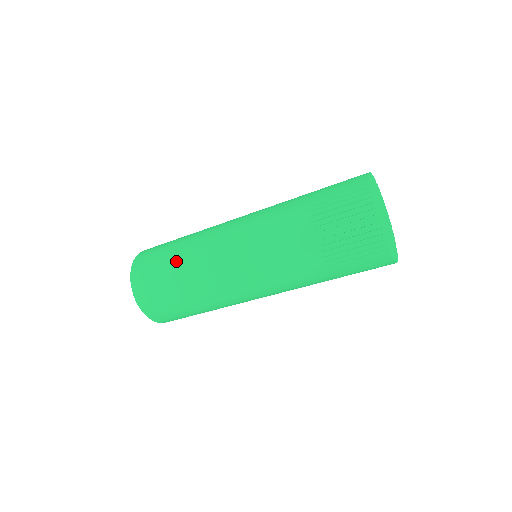
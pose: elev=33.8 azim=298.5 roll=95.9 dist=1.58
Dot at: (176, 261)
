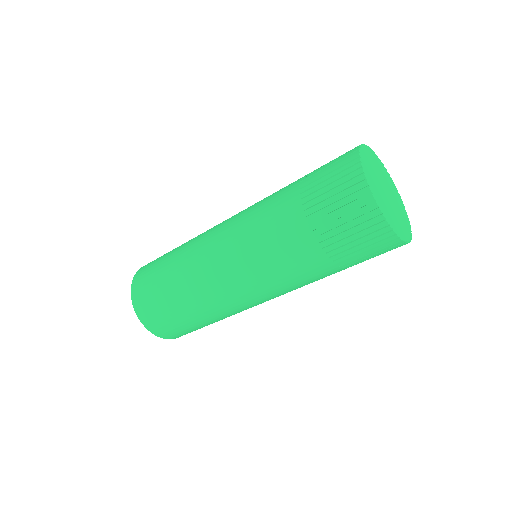
Dot at: (171, 269)
